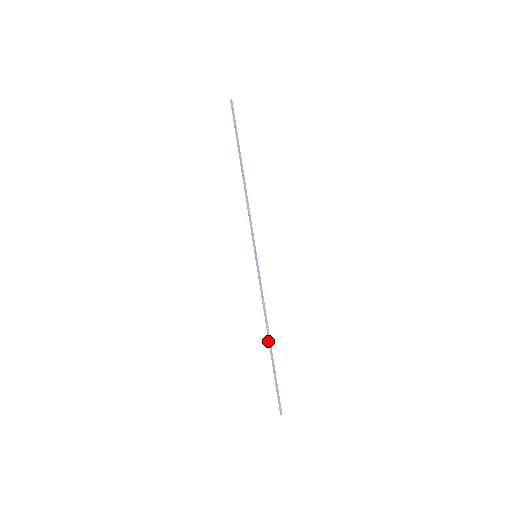
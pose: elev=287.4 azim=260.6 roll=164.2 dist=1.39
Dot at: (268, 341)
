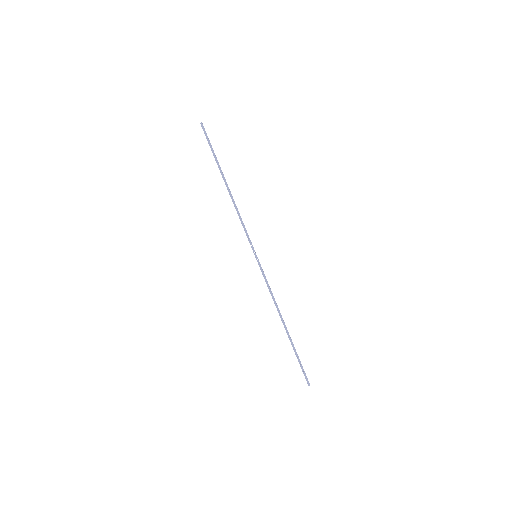
Dot at: (284, 326)
